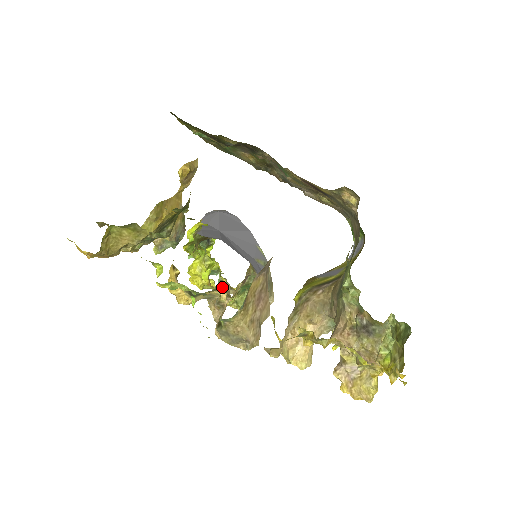
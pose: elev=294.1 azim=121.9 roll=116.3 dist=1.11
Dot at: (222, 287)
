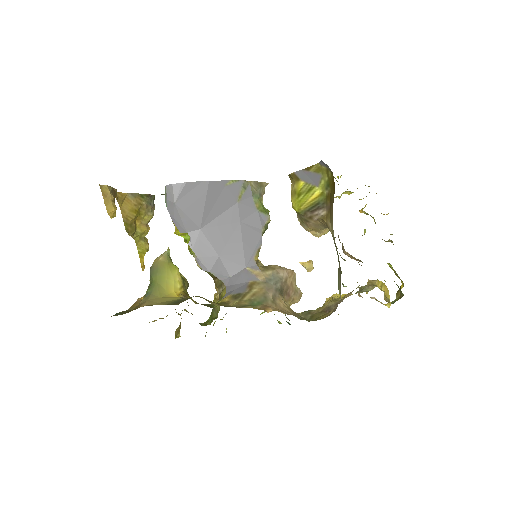
Dot at: occluded
